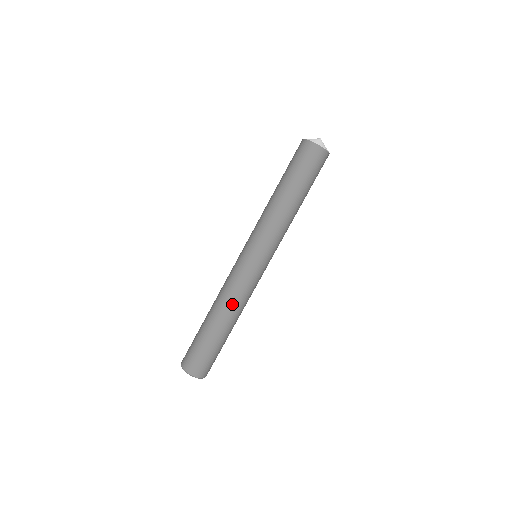
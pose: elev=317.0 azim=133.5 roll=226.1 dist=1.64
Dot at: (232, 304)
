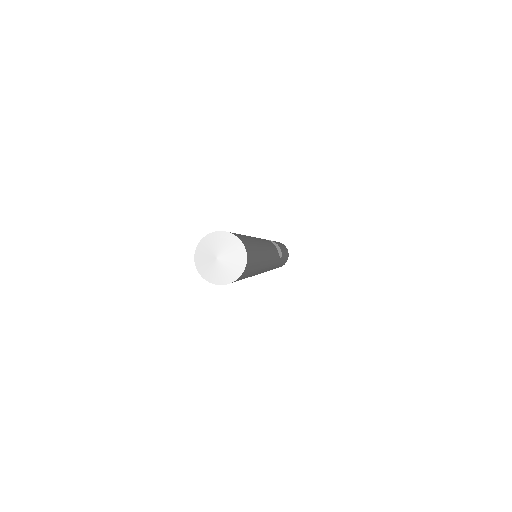
Dot at: occluded
